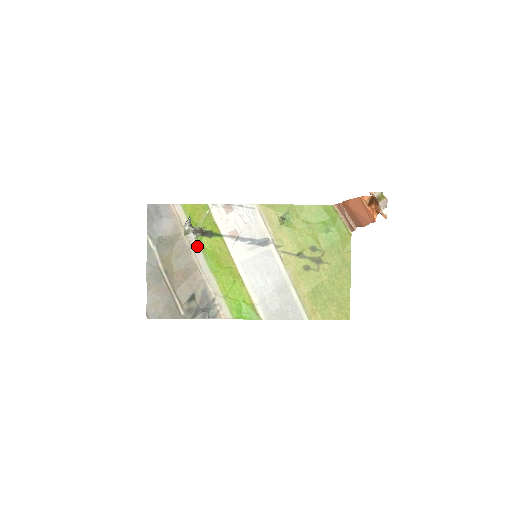
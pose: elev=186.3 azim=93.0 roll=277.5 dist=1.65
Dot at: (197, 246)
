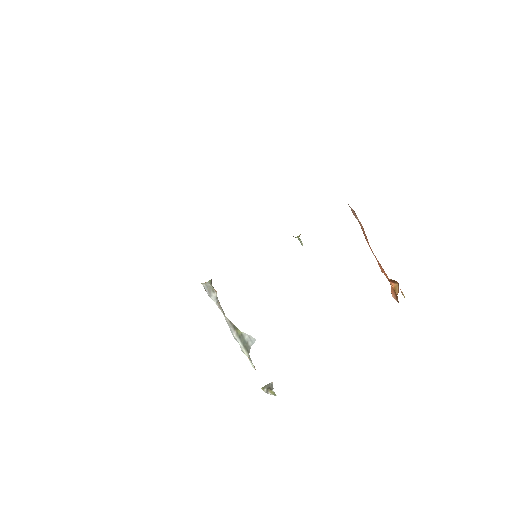
Dot at: occluded
